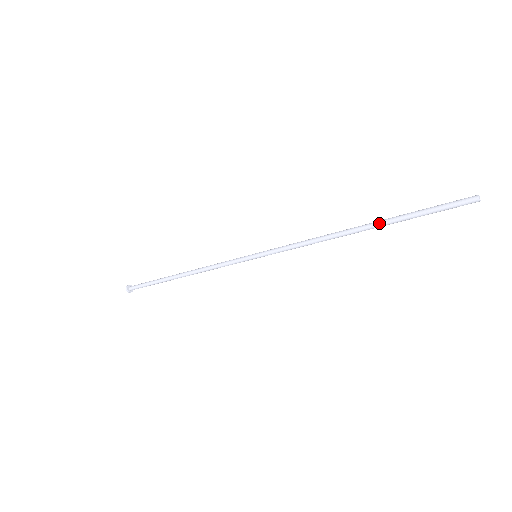
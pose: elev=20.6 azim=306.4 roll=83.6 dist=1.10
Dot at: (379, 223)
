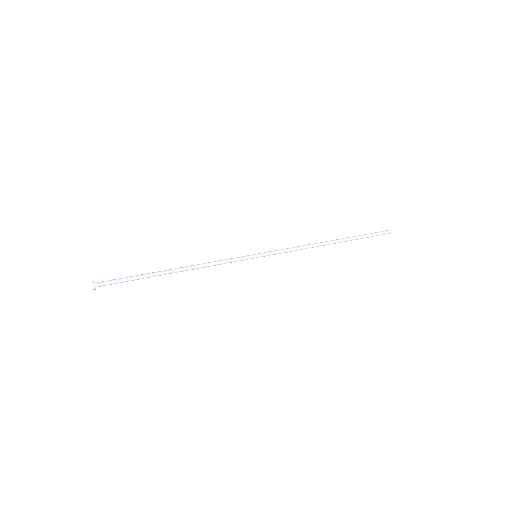
Dot at: occluded
